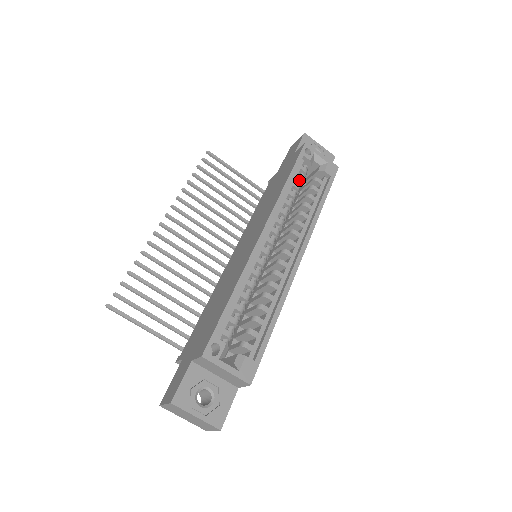
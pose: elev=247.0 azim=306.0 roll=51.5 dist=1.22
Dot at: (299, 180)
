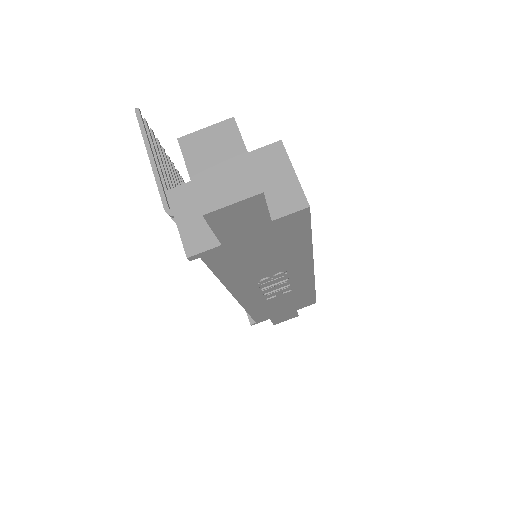
Dot at: occluded
